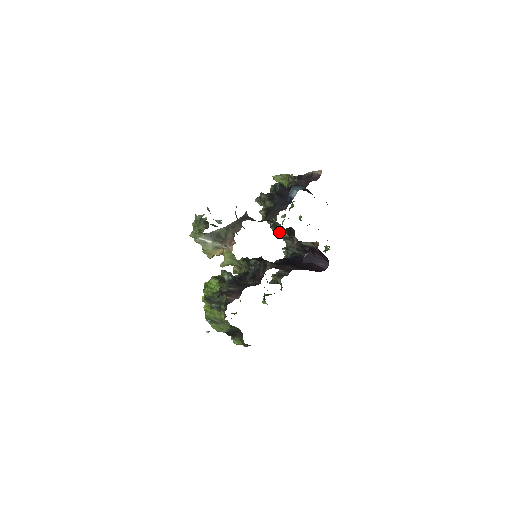
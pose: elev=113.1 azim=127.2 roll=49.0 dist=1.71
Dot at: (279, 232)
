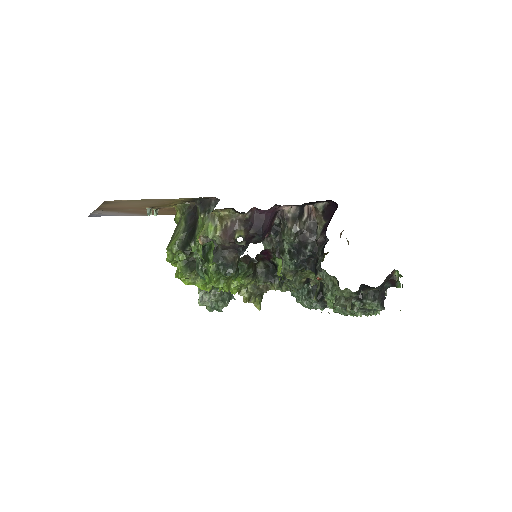
Dot at: (285, 248)
